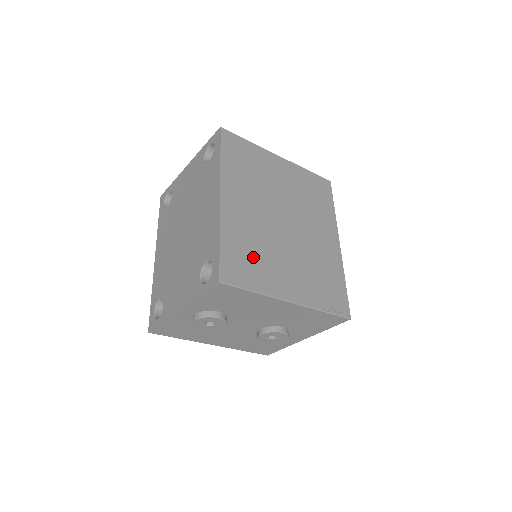
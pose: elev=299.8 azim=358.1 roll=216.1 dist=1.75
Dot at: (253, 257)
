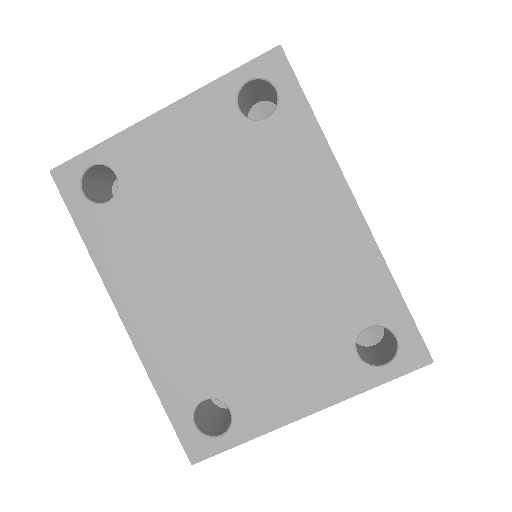
Dot at: occluded
